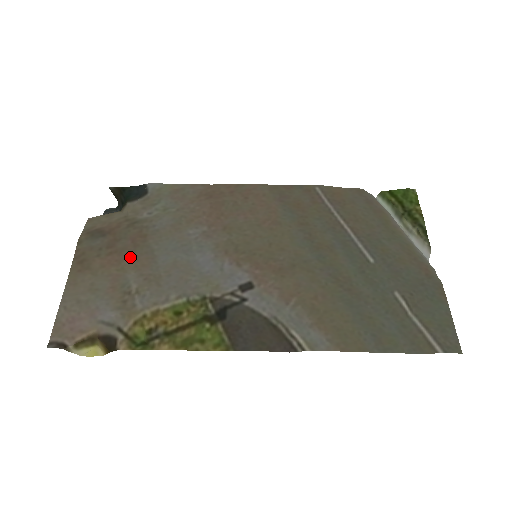
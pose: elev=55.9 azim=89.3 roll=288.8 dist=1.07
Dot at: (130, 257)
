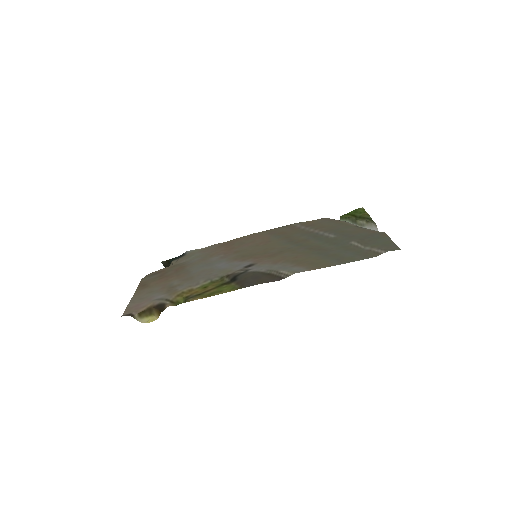
Dot at: (174, 276)
